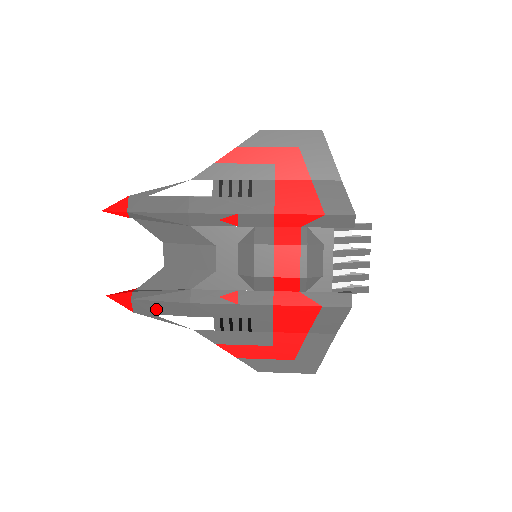
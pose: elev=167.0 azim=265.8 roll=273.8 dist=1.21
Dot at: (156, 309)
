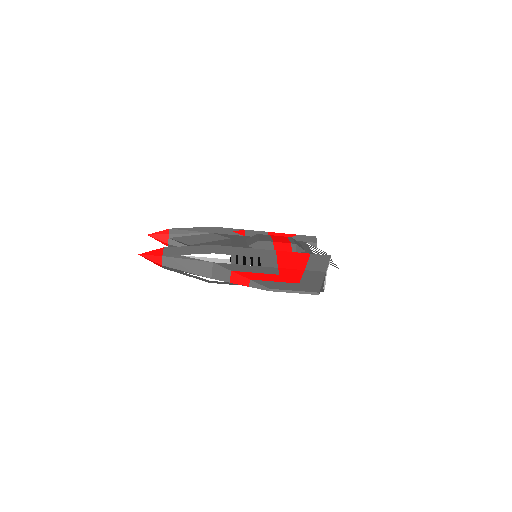
Dot at: (184, 252)
